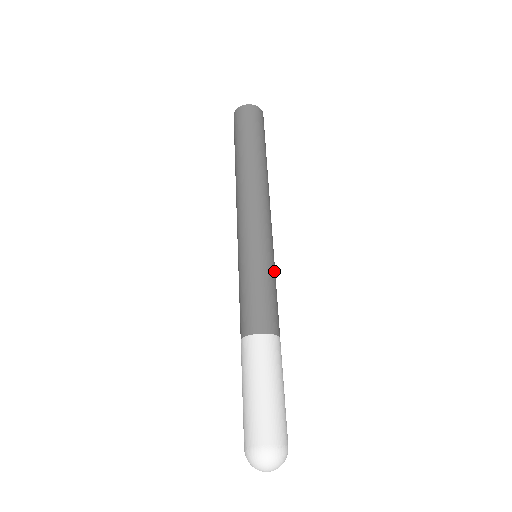
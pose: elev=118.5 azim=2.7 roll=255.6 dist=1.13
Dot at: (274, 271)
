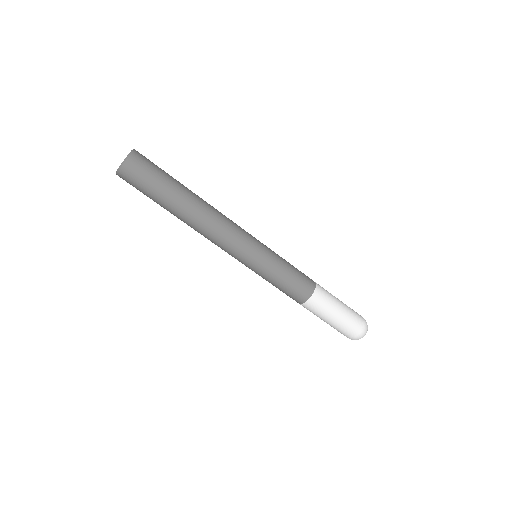
Dot at: (277, 254)
